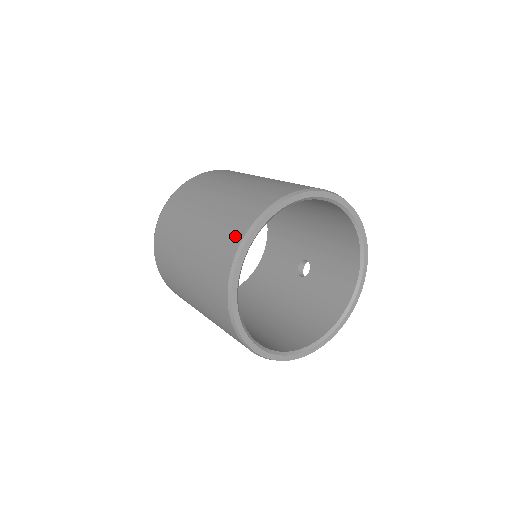
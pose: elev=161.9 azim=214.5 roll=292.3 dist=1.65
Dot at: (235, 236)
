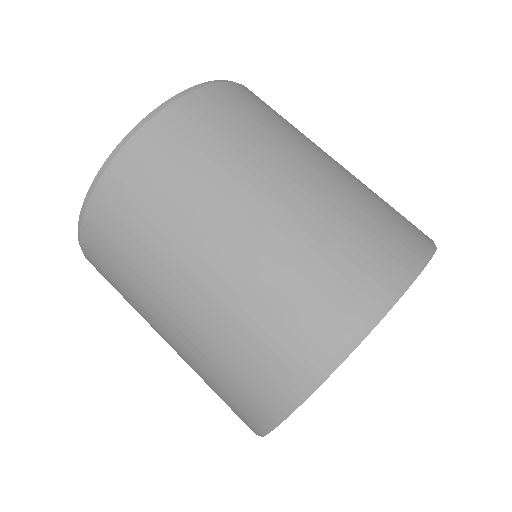
Dot at: (246, 417)
